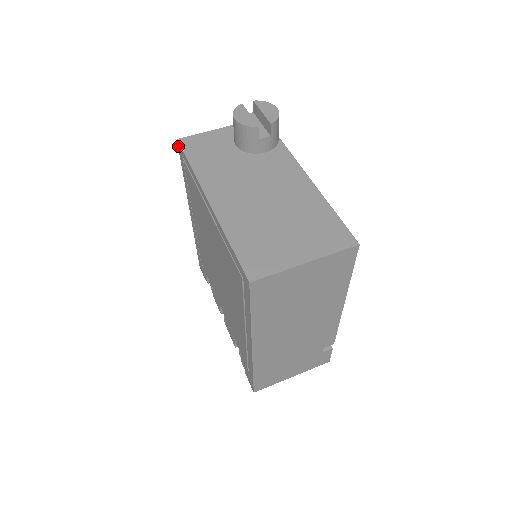
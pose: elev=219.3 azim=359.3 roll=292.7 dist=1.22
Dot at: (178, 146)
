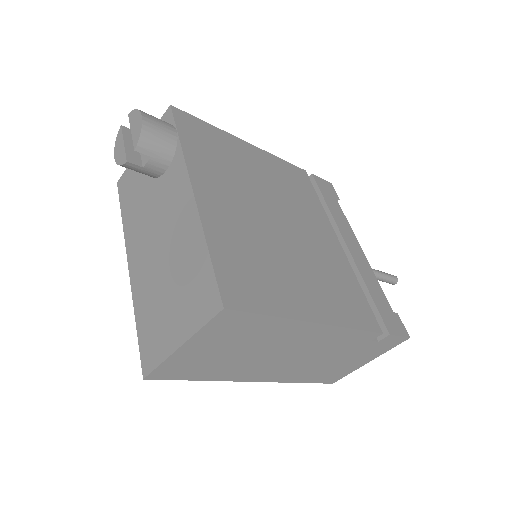
Dot at: occluded
